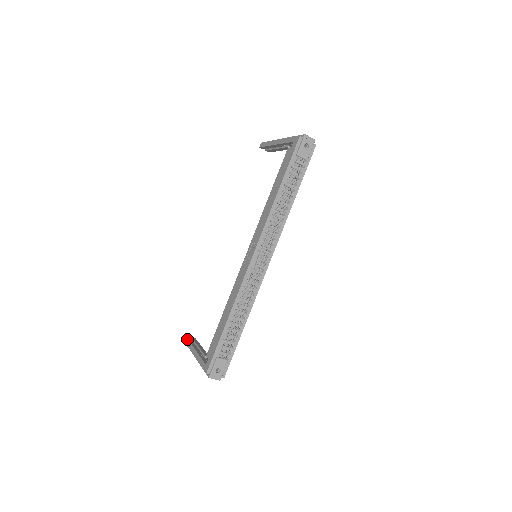
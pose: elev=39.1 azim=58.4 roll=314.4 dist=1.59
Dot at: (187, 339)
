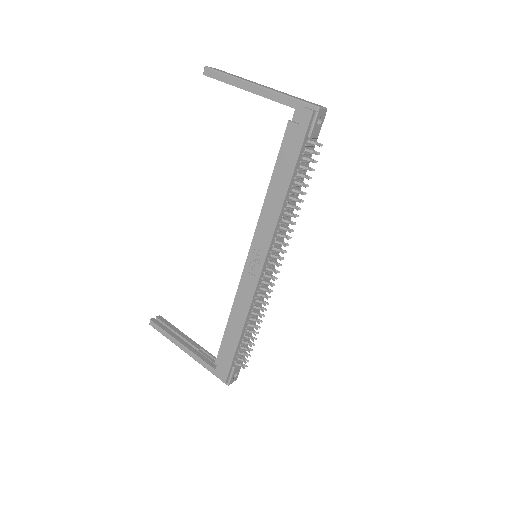
Dot at: (158, 326)
